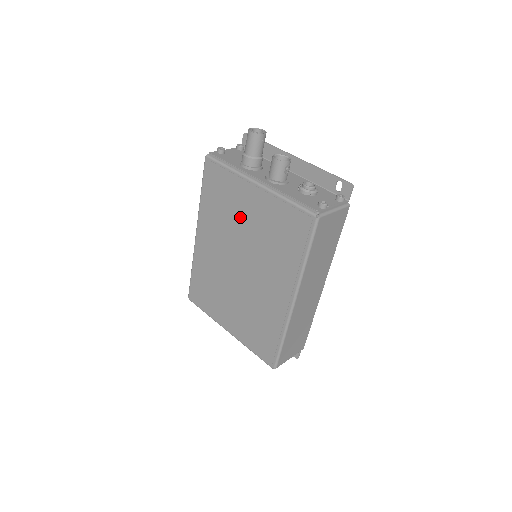
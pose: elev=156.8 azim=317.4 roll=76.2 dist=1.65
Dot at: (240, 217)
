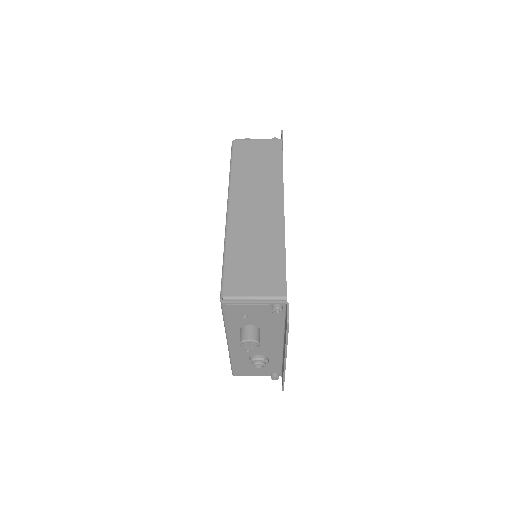
Dot at: occluded
